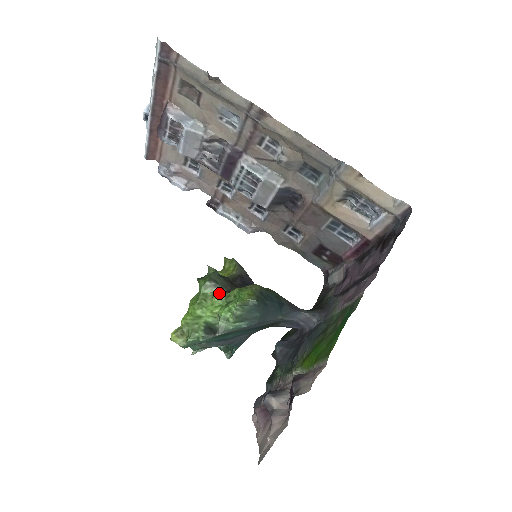
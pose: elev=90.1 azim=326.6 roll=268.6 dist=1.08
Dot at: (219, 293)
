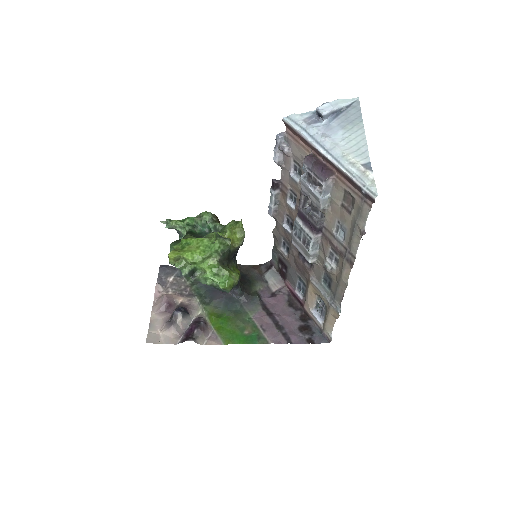
Dot at: (218, 262)
